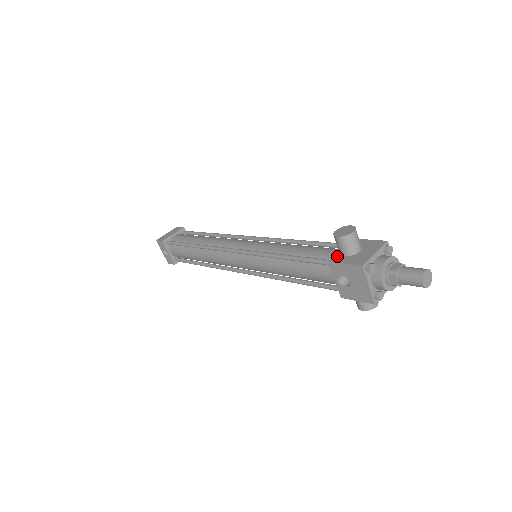
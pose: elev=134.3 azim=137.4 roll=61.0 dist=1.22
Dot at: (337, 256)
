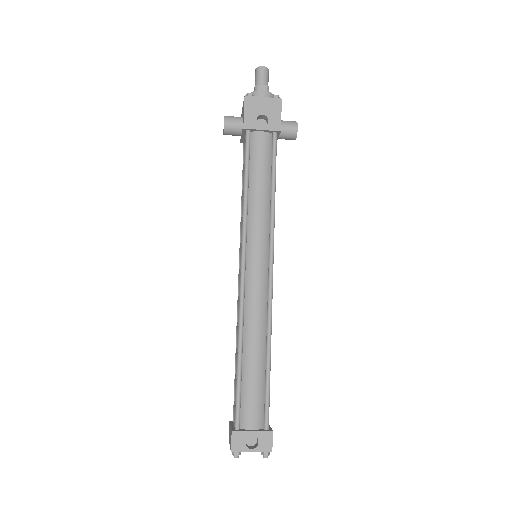
Dot at: (242, 129)
